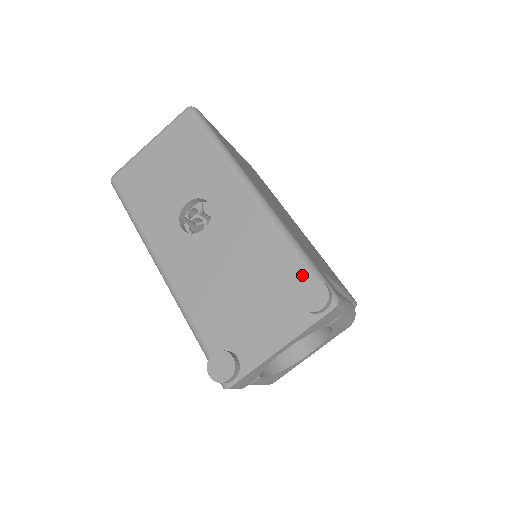
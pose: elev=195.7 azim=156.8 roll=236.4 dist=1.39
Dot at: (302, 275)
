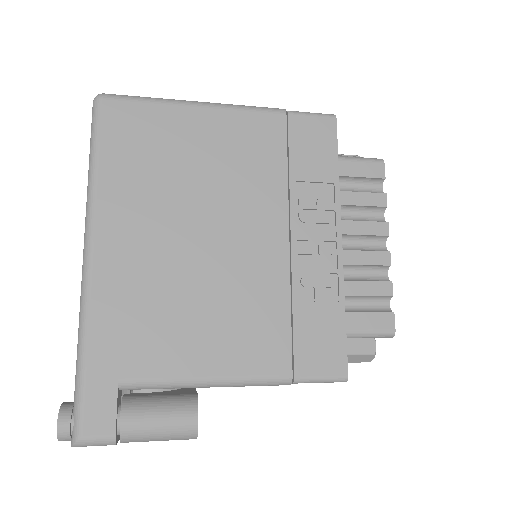
Dot at: occluded
